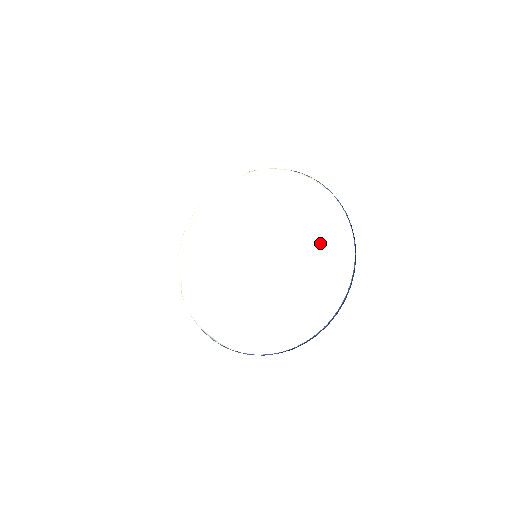
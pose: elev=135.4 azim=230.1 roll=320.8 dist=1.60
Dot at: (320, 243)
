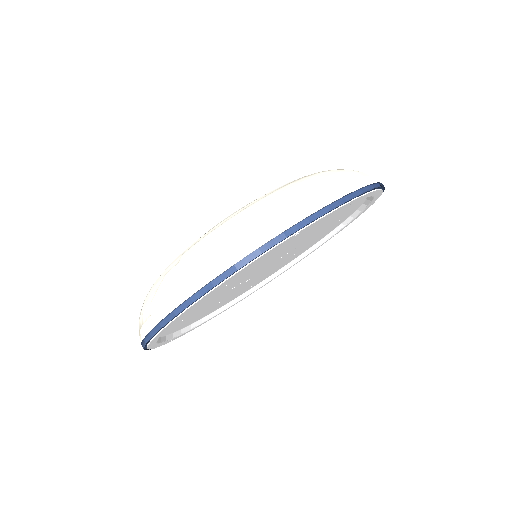
Dot at: occluded
